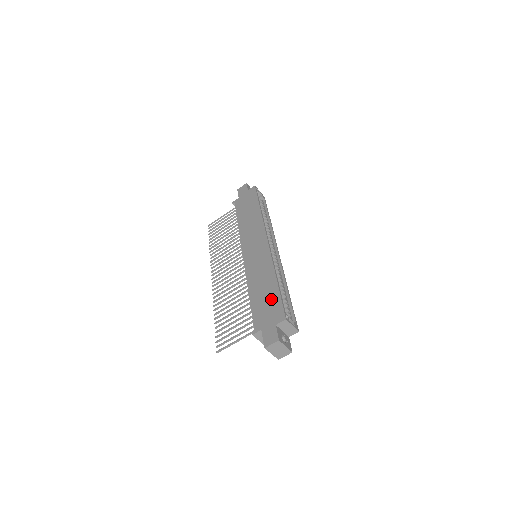
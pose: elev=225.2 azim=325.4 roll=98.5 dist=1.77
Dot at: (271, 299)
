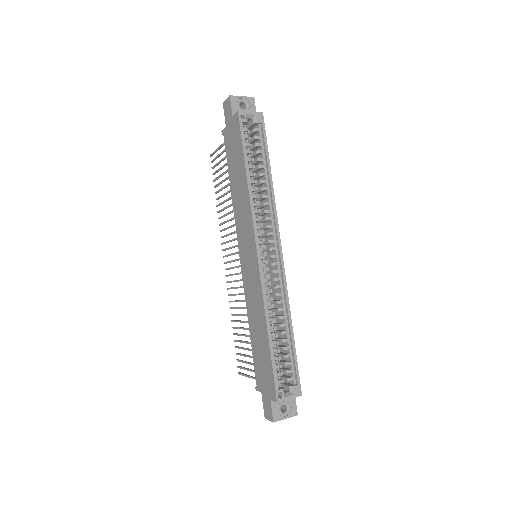
Dot at: (265, 360)
